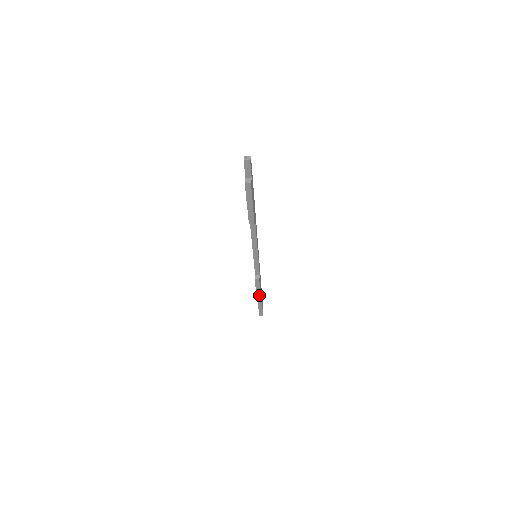
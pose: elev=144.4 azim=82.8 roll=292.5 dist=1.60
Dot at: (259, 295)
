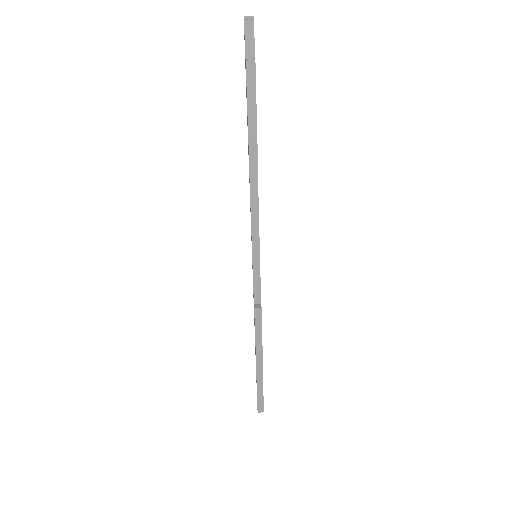
Dot at: (260, 351)
